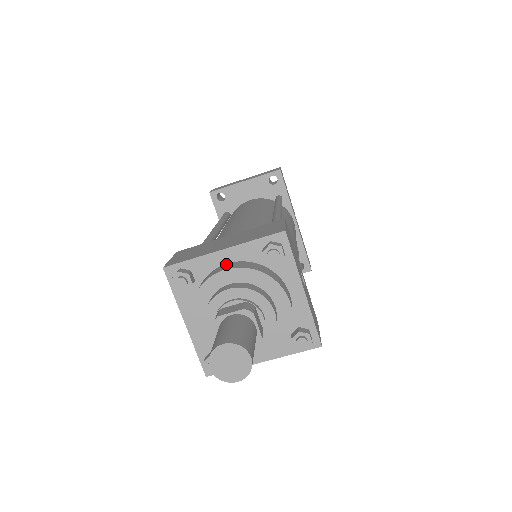
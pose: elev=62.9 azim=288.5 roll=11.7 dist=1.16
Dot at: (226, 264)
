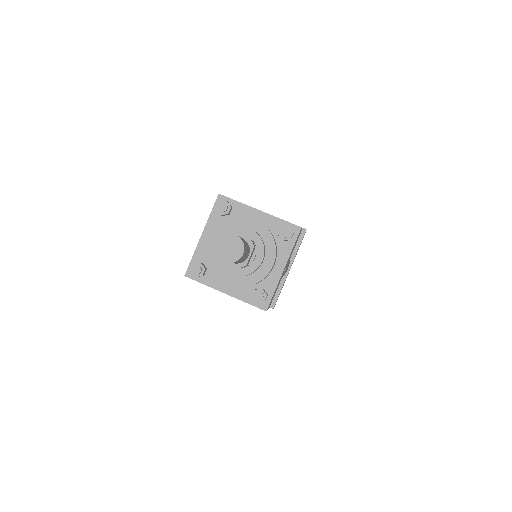
Dot at: occluded
